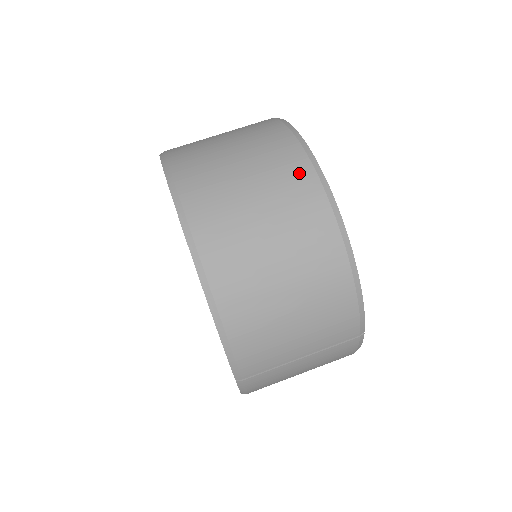
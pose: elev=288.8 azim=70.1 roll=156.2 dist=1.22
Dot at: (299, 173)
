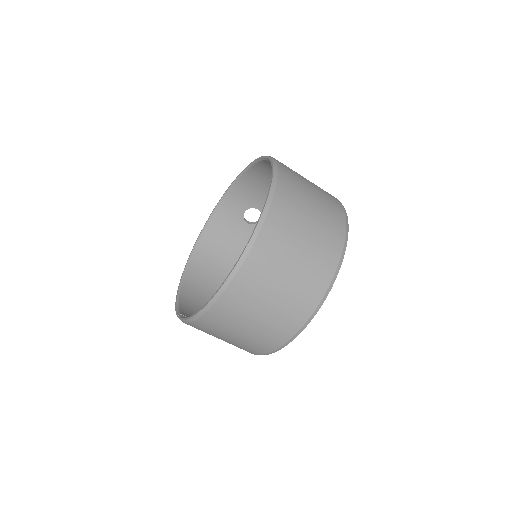
Dot at: (303, 310)
